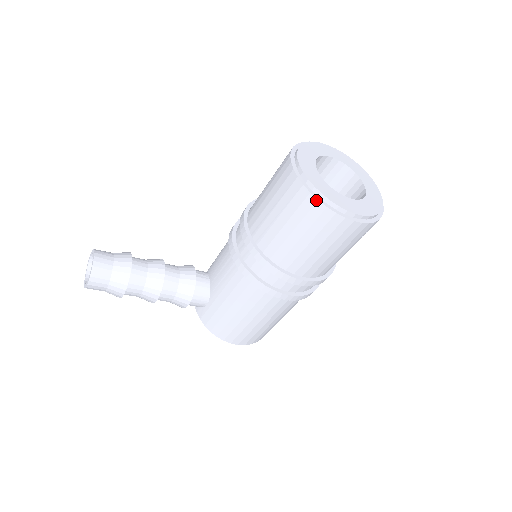
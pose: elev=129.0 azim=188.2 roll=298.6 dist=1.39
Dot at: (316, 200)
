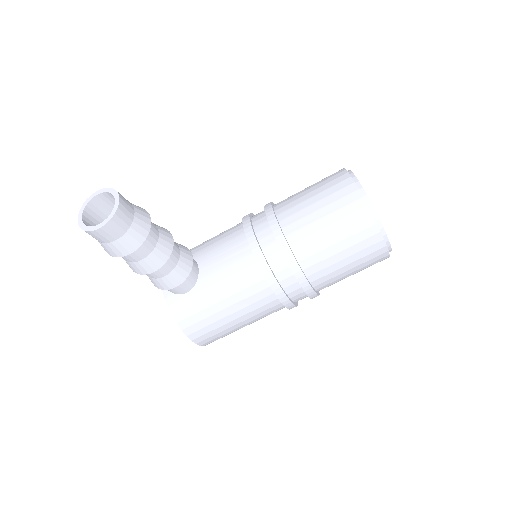
Dot at: (375, 223)
